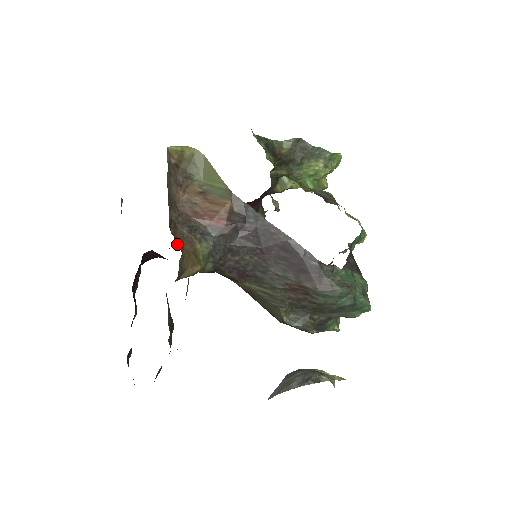
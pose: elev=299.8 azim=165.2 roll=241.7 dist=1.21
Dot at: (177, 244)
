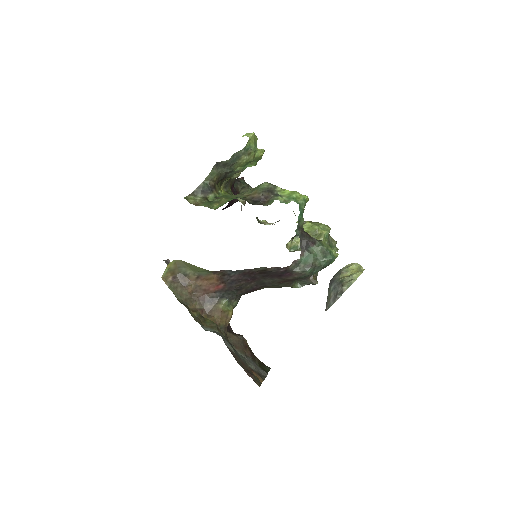
Dot at: (210, 326)
